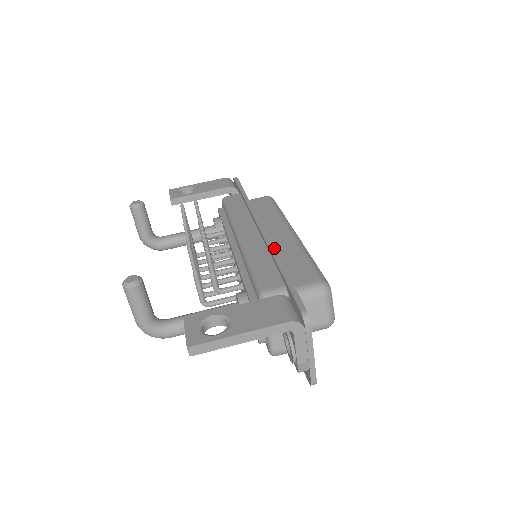
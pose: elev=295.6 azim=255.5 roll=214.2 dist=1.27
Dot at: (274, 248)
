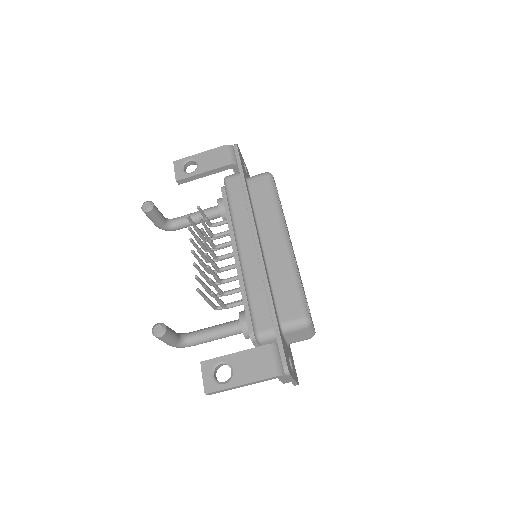
Dot at: (267, 280)
